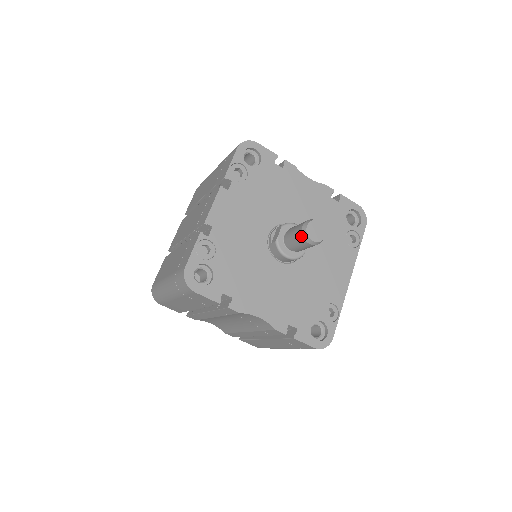
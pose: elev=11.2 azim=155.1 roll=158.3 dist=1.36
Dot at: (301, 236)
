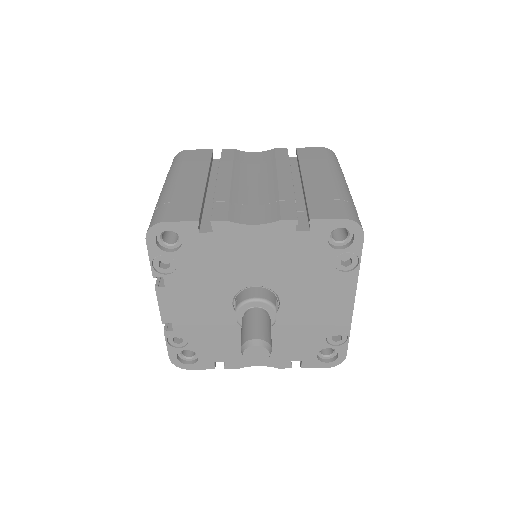
Dot at: occluded
